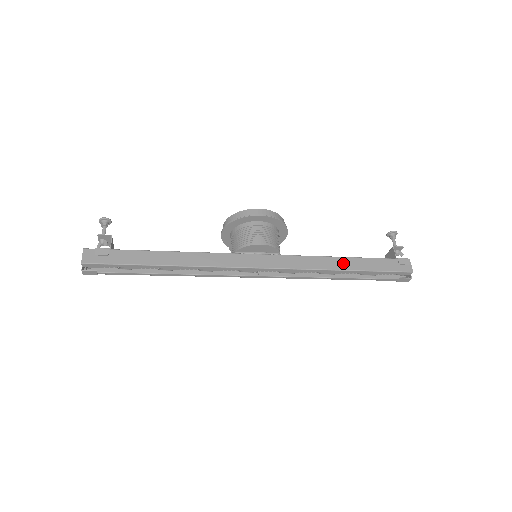
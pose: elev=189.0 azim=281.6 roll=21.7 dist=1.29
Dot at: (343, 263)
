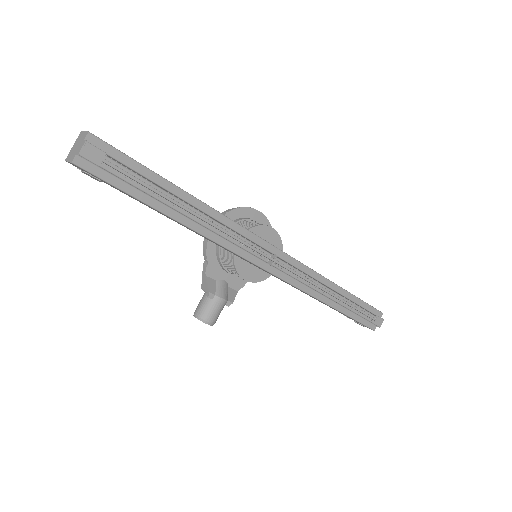
Dot at: occluded
